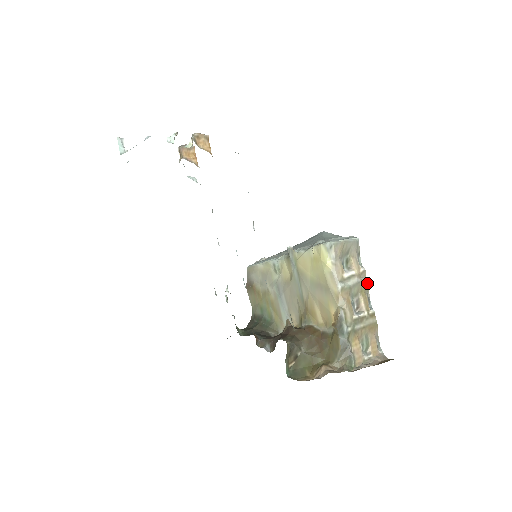
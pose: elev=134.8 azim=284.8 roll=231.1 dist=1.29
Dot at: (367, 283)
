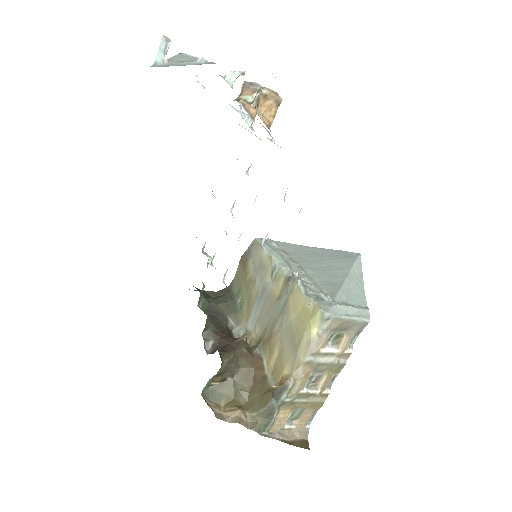
Dot at: (343, 366)
